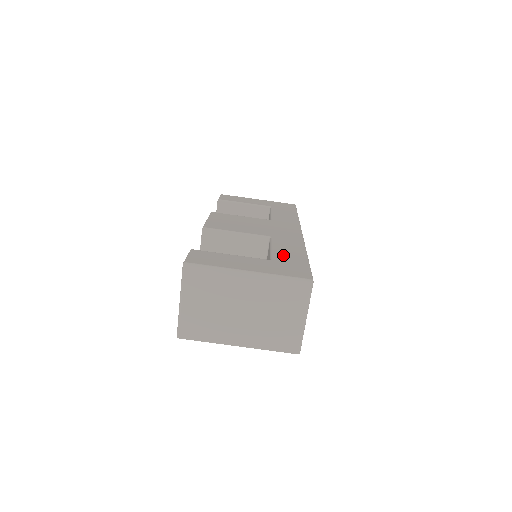
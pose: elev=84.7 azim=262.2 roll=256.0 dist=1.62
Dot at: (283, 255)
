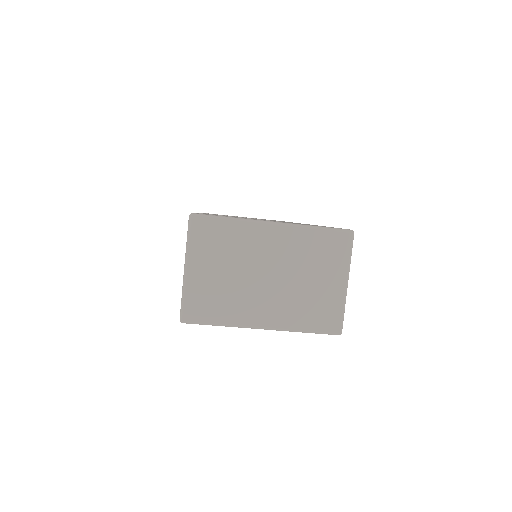
Dot at: occluded
